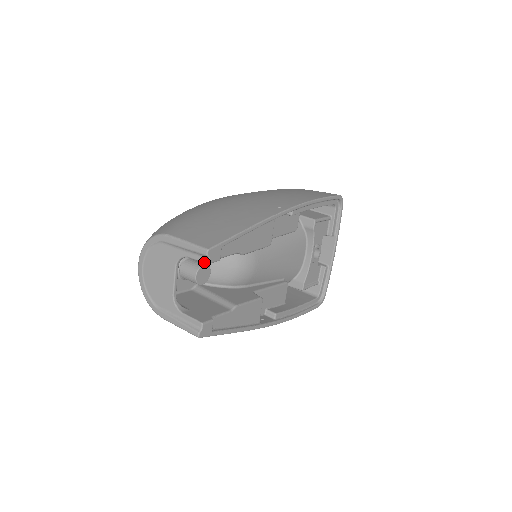
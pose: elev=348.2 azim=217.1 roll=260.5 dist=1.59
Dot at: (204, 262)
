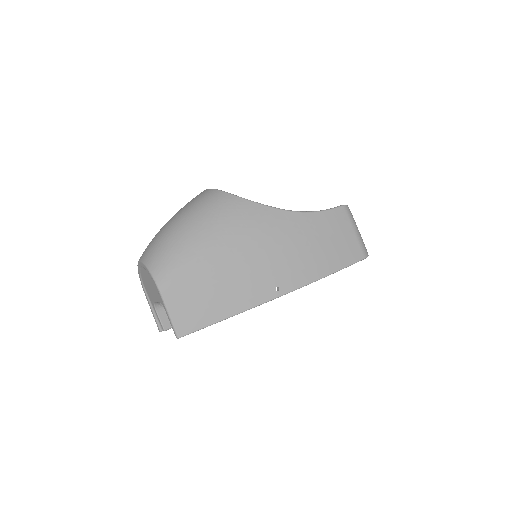
Dot at: occluded
